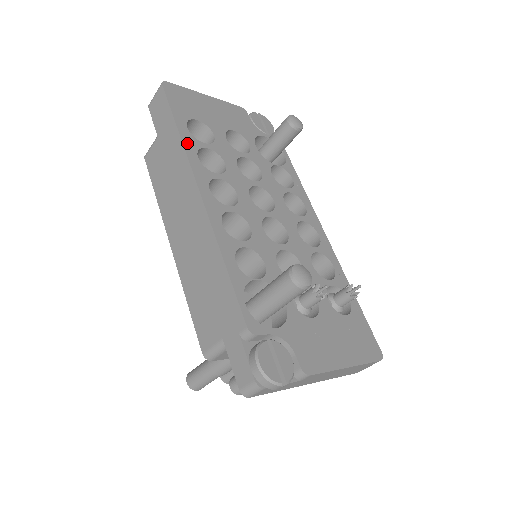
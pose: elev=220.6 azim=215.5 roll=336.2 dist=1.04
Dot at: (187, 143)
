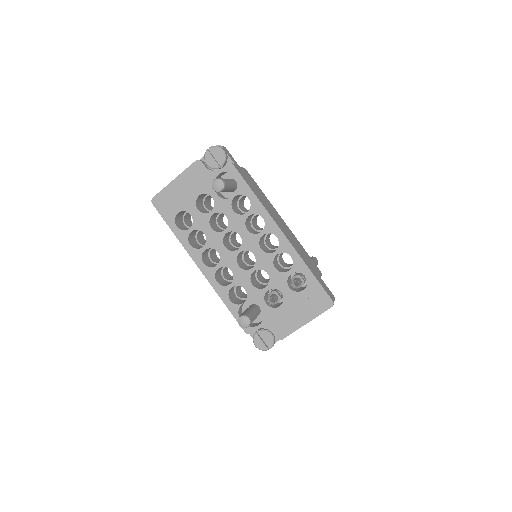
Dot at: (181, 239)
